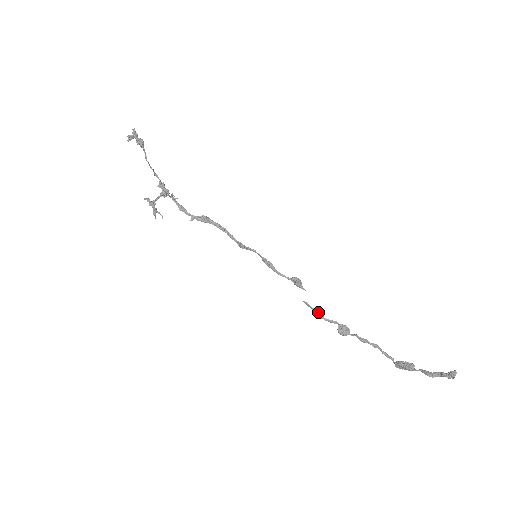
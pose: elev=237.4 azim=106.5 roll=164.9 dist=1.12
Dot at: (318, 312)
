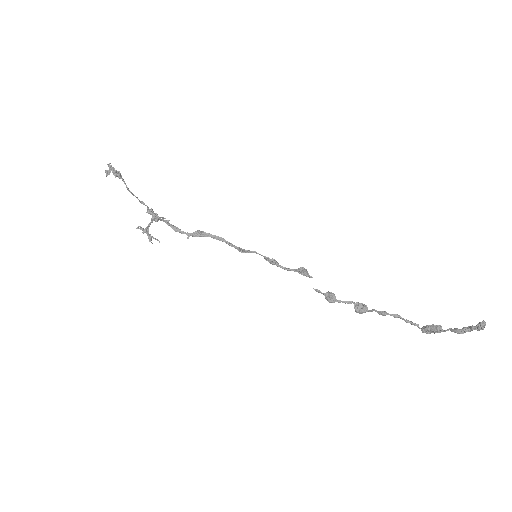
Dot at: (330, 296)
